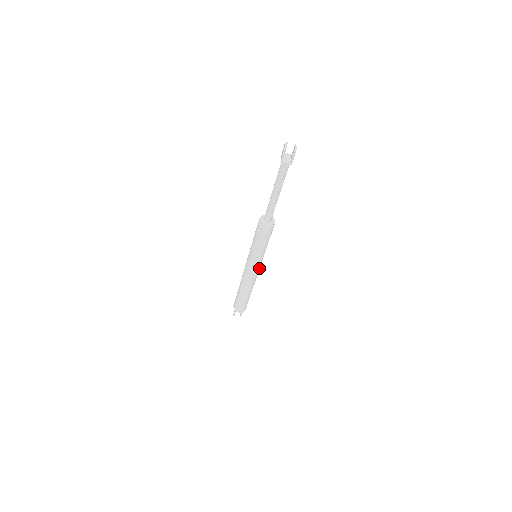
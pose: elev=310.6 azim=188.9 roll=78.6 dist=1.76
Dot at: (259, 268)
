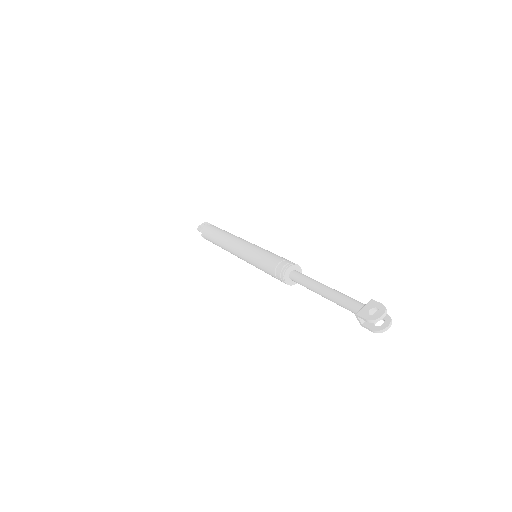
Dot at: occluded
